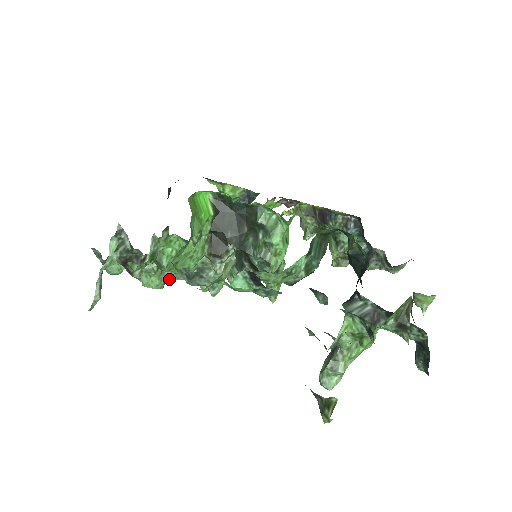
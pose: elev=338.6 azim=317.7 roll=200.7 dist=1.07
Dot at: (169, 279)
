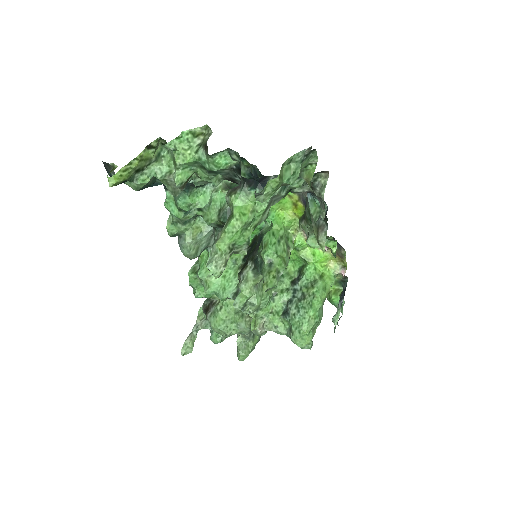
Dot at: (235, 328)
